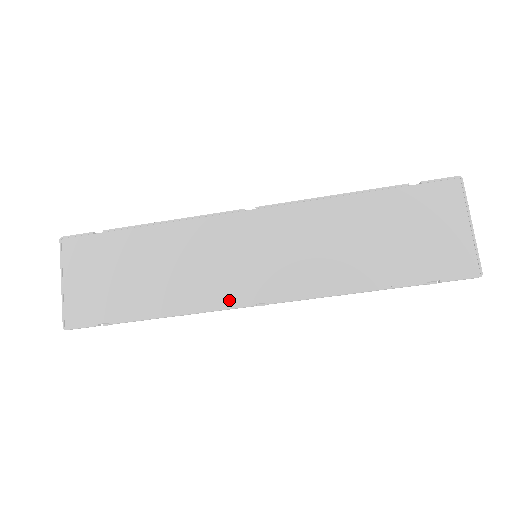
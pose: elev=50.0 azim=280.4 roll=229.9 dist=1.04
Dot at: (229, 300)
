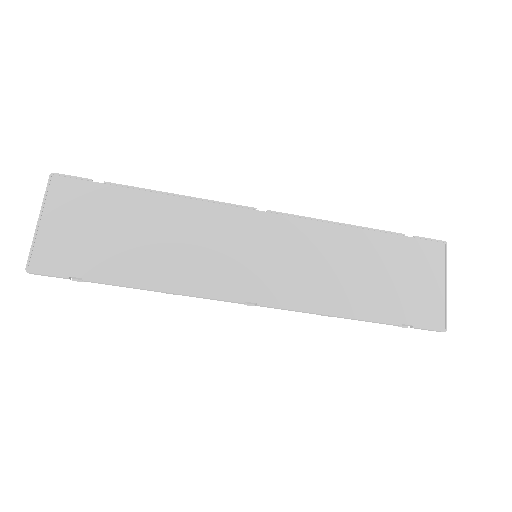
Dot at: (220, 291)
